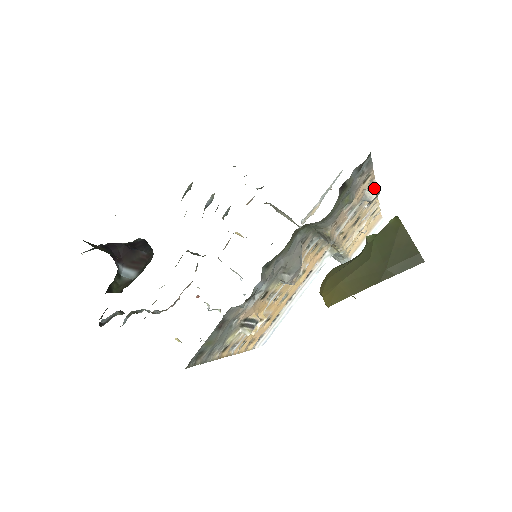
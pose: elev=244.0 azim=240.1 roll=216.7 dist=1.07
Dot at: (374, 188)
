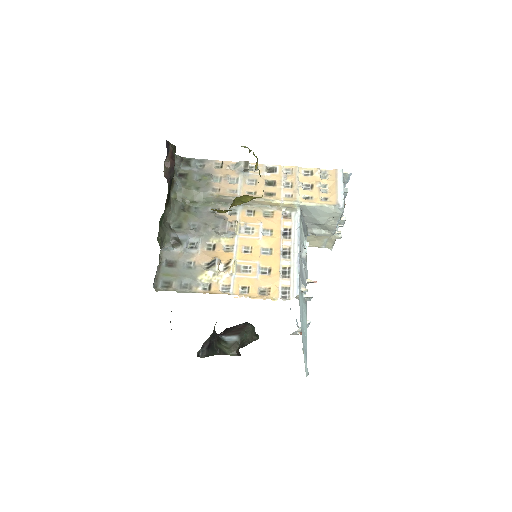
Dot at: (239, 164)
